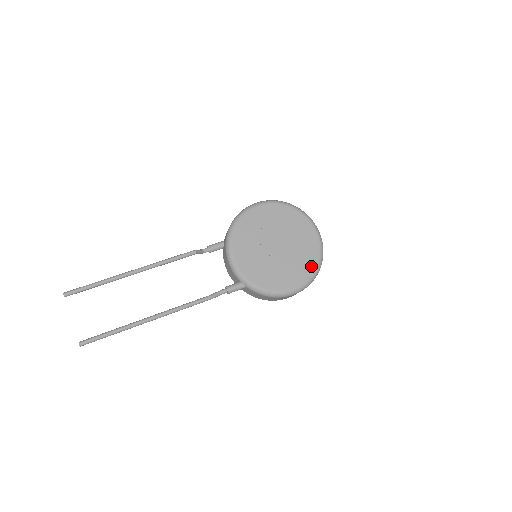
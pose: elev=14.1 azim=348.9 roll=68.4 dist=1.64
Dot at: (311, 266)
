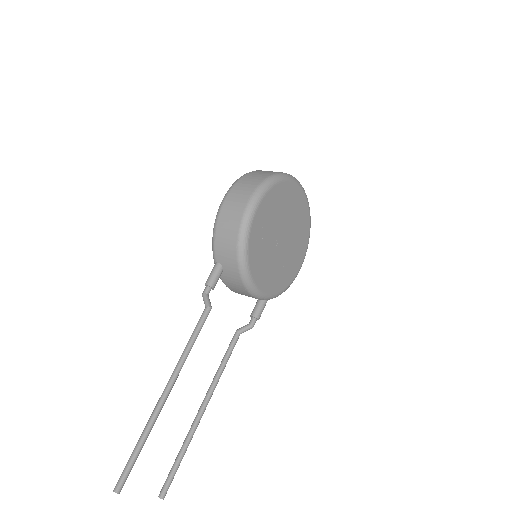
Dot at: (307, 232)
